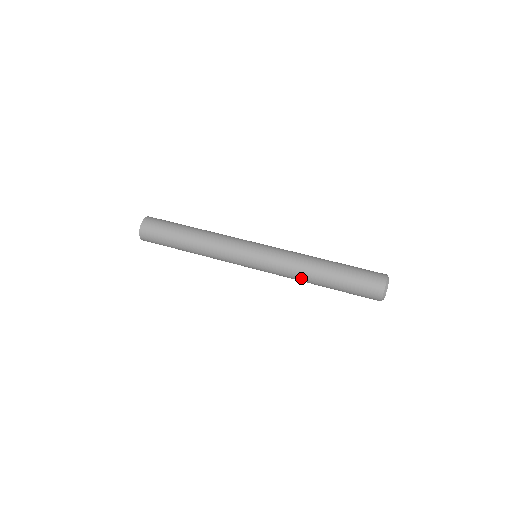
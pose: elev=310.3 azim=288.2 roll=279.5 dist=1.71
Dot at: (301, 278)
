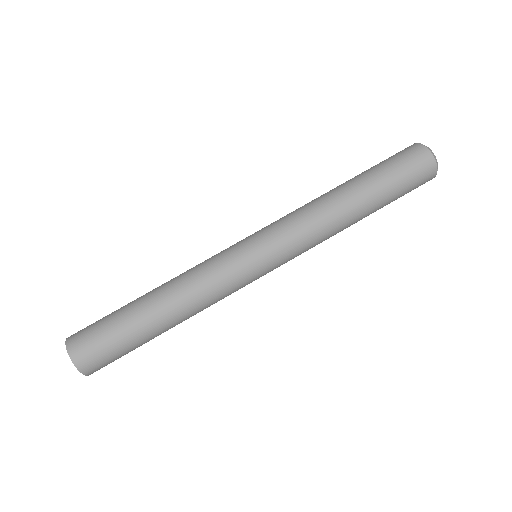
Dot at: (335, 233)
